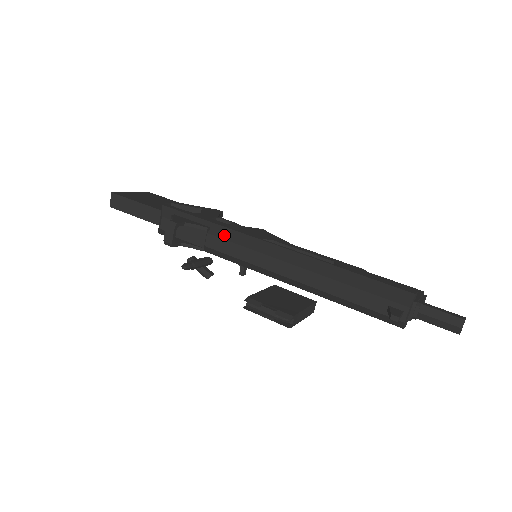
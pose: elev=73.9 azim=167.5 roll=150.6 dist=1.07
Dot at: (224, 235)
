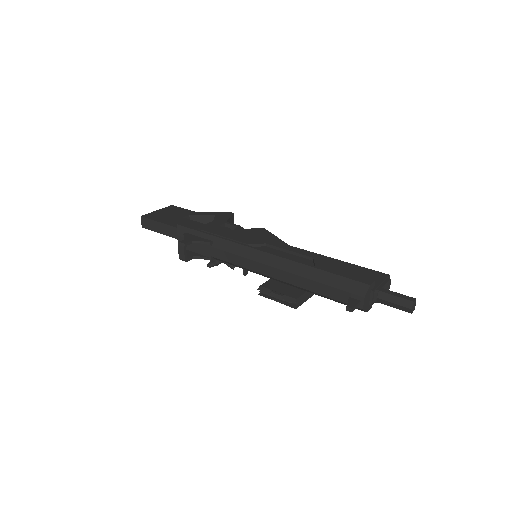
Dot at: (223, 247)
